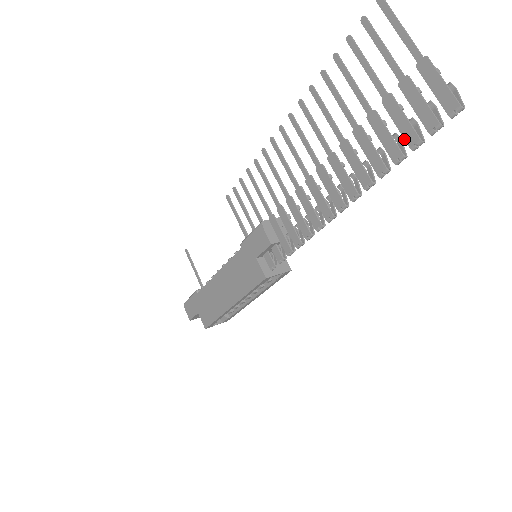
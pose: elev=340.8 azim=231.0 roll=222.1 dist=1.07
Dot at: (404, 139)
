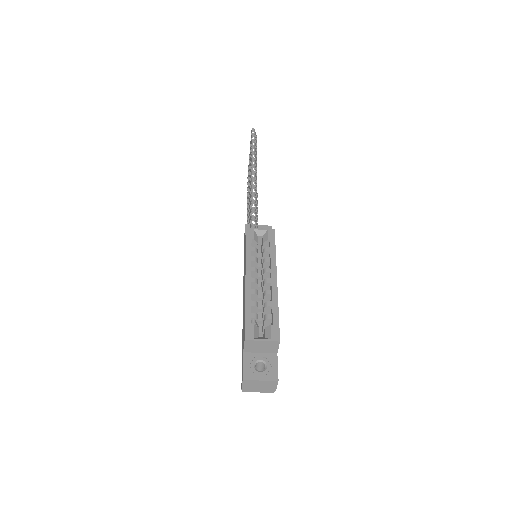
Dot at: occluded
